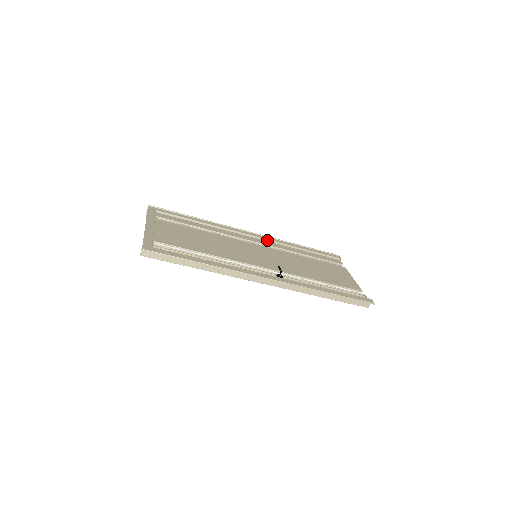
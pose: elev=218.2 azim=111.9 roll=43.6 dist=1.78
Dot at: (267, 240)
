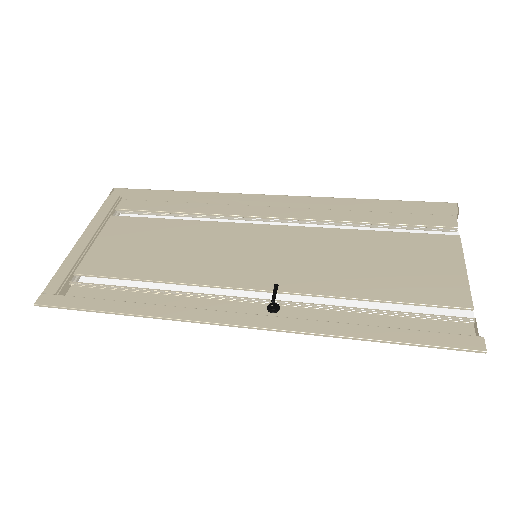
Dot at: (302, 204)
